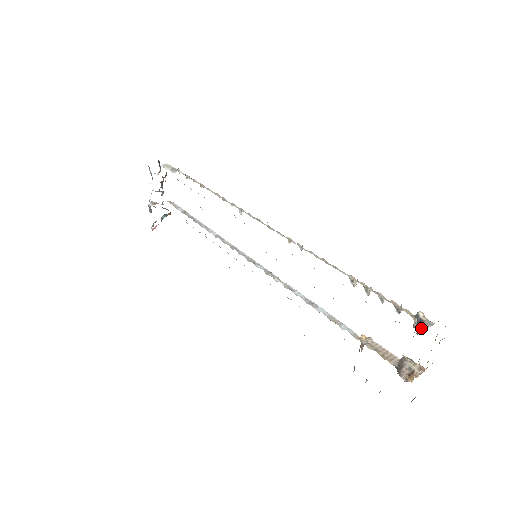
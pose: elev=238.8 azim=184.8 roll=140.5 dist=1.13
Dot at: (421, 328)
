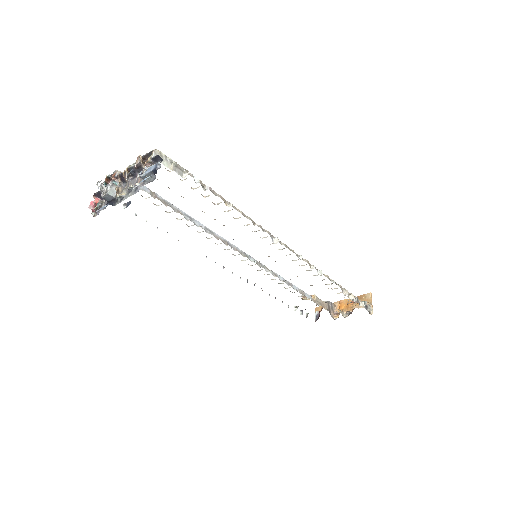
Dot at: occluded
